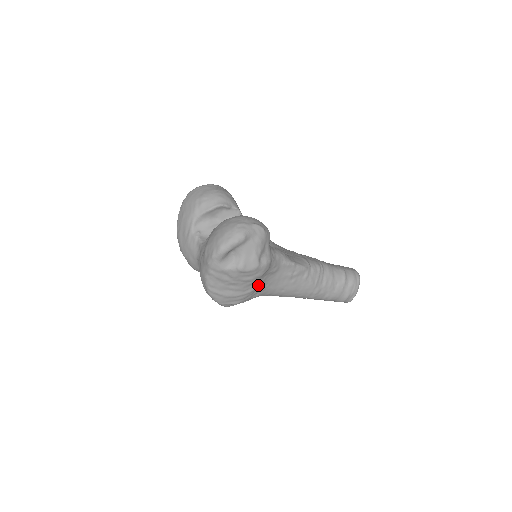
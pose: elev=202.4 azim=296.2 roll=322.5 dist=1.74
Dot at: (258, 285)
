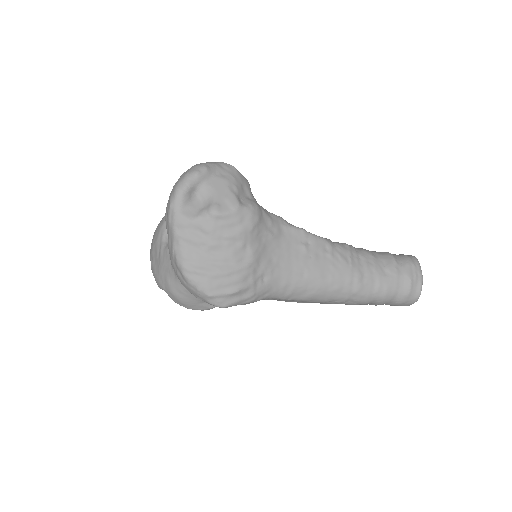
Dot at: (256, 254)
